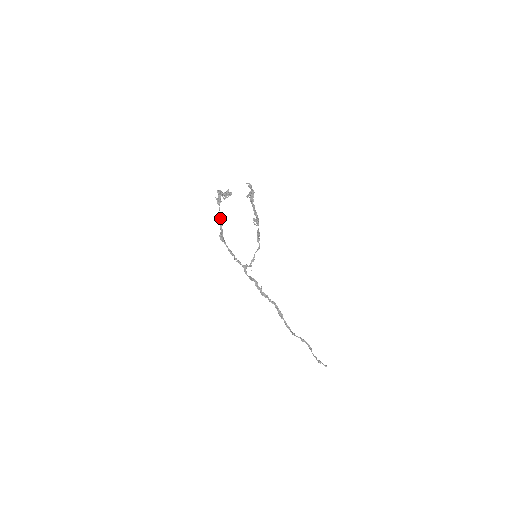
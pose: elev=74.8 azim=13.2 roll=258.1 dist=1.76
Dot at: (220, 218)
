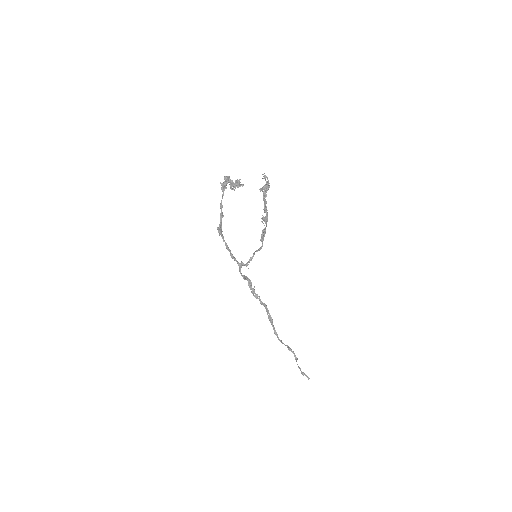
Dot at: (222, 207)
